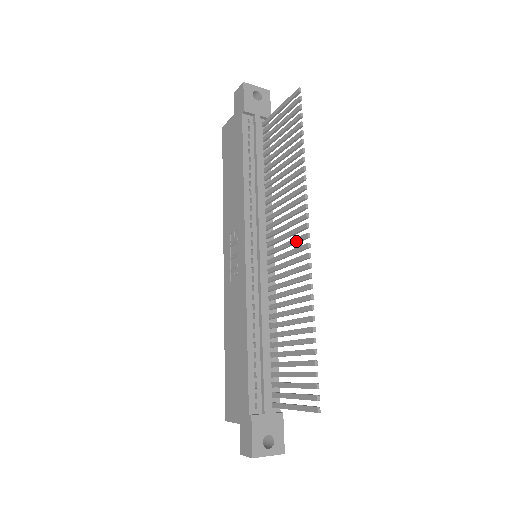
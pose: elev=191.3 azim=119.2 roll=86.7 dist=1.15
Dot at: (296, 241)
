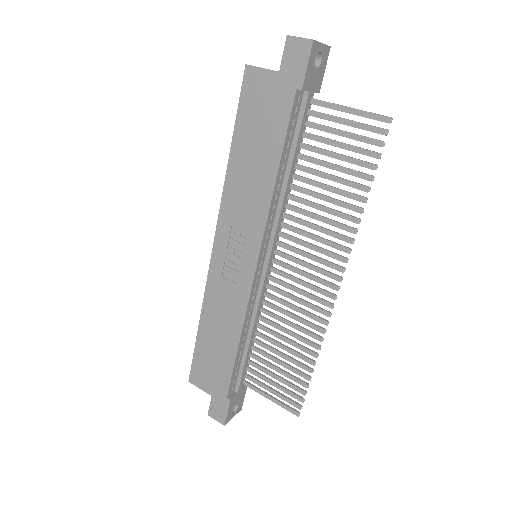
Dot at: (319, 282)
